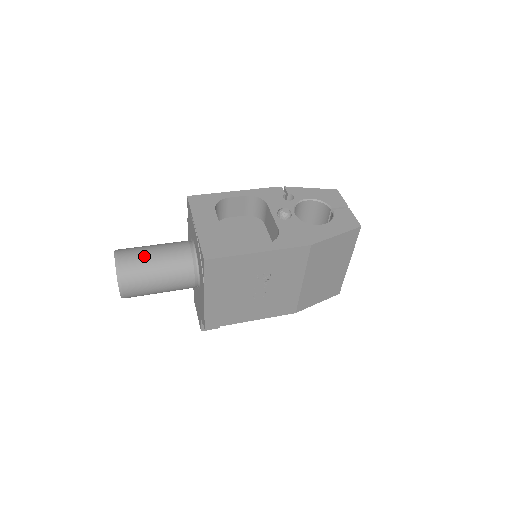
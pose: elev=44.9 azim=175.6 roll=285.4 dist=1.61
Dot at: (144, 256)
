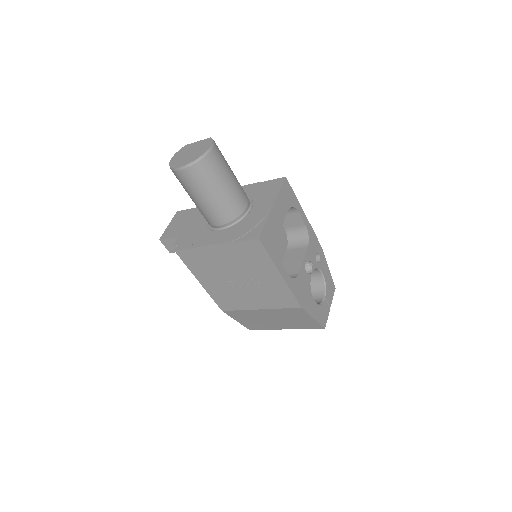
Dot at: (224, 172)
